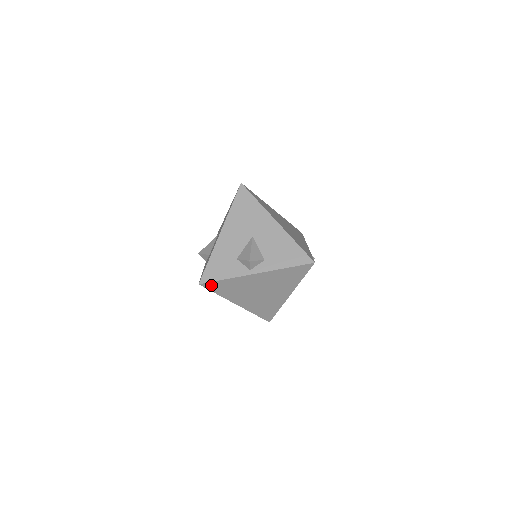
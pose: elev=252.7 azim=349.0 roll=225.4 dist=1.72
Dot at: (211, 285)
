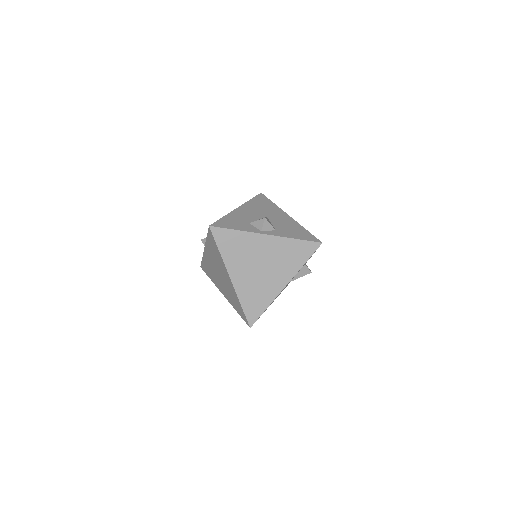
Dot at: (219, 233)
